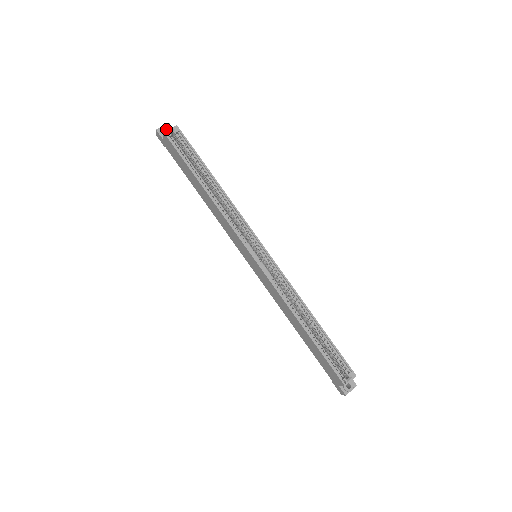
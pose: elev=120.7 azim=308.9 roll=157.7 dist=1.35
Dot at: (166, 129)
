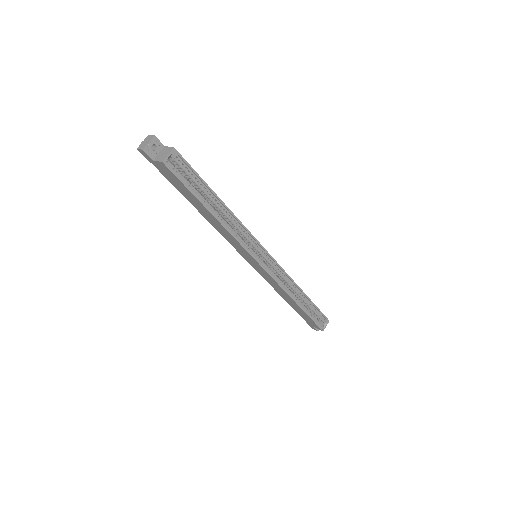
Dot at: (152, 144)
